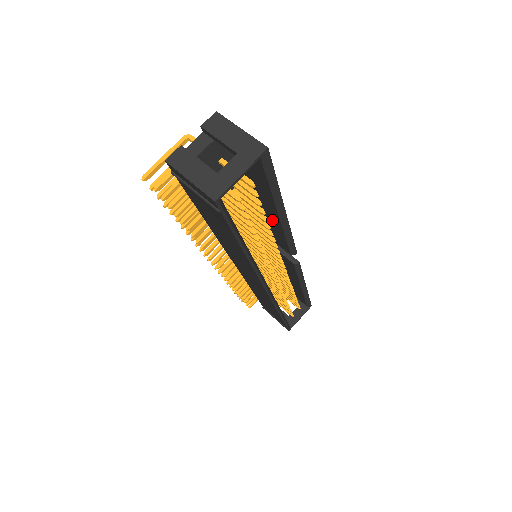
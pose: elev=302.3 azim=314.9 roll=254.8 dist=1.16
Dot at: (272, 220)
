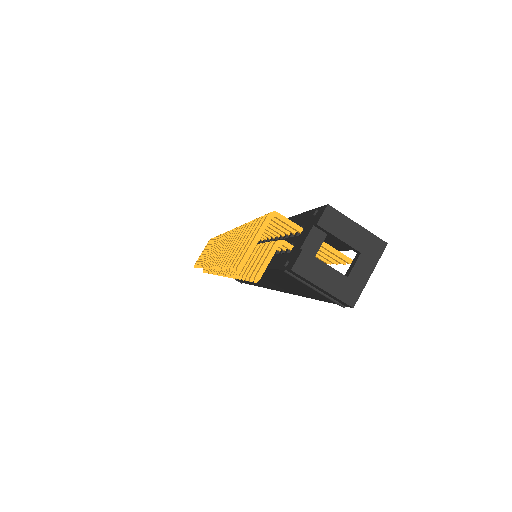
Dot at: occluded
